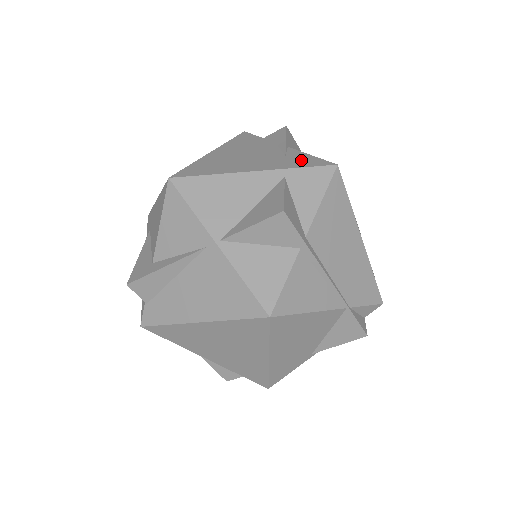
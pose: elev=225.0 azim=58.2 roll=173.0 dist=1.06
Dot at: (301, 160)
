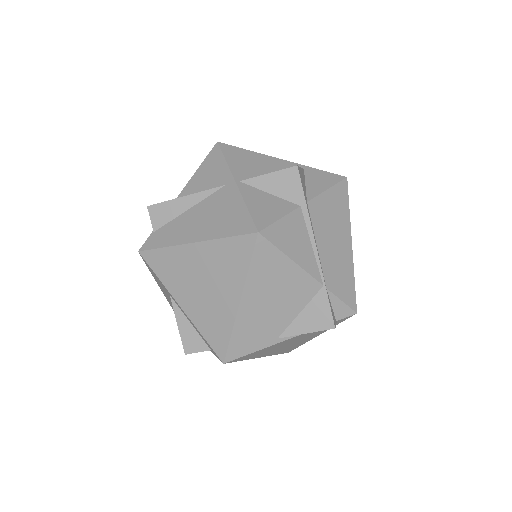
Dot at: occluded
